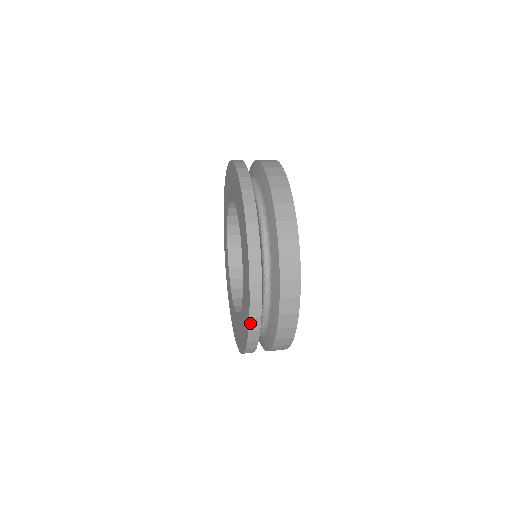
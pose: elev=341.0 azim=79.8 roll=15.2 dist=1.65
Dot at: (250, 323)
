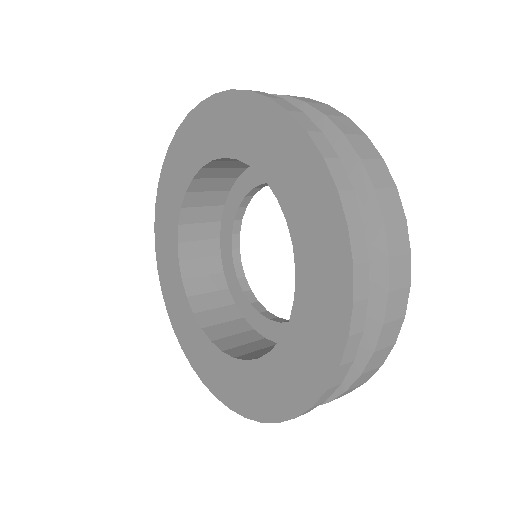
Dot at: (343, 205)
